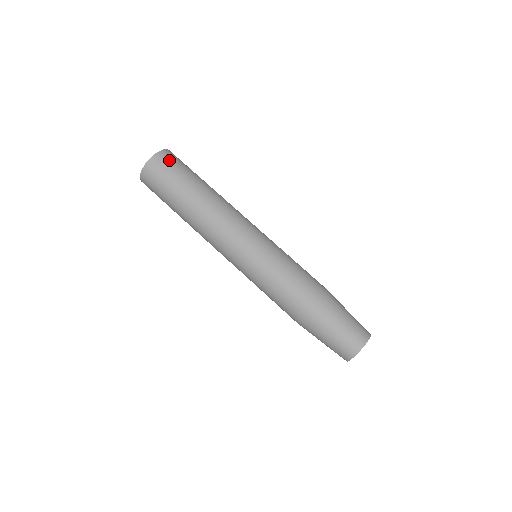
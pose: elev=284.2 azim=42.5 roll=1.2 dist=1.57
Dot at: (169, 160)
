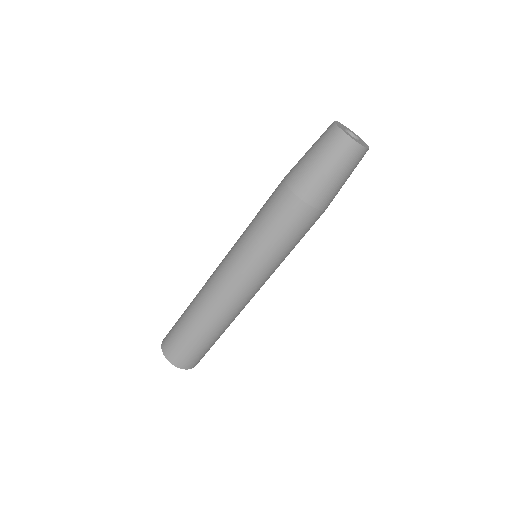
Dot at: occluded
